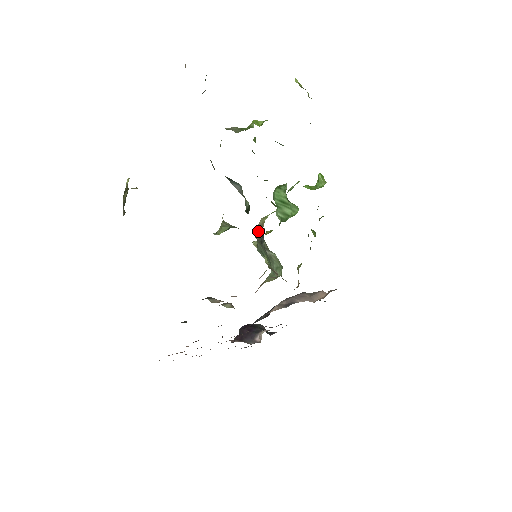
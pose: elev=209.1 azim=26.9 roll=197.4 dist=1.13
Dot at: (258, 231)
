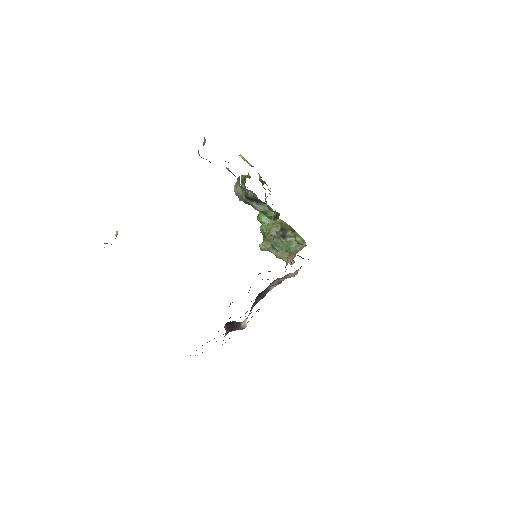
Dot at: (275, 231)
